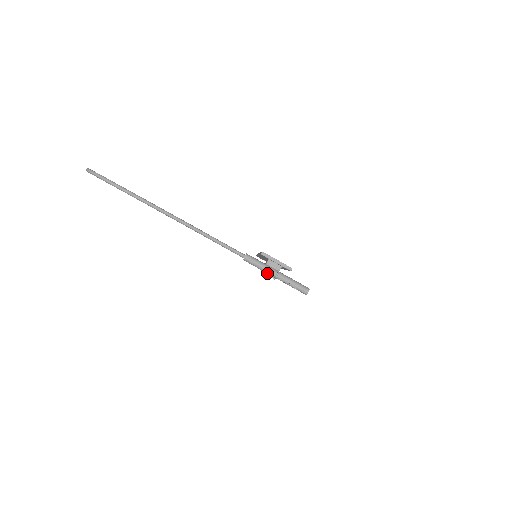
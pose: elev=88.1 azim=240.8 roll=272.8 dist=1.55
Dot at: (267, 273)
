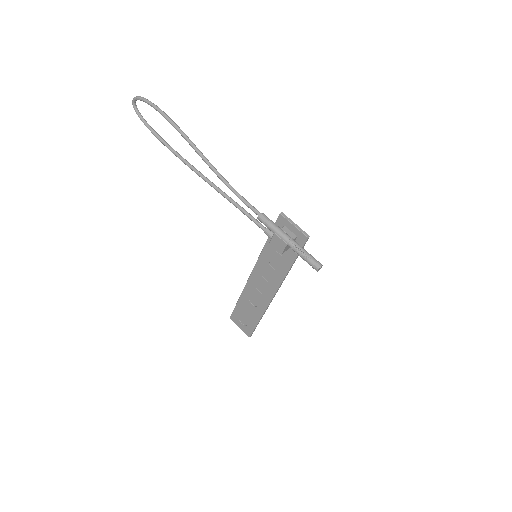
Dot at: (280, 236)
